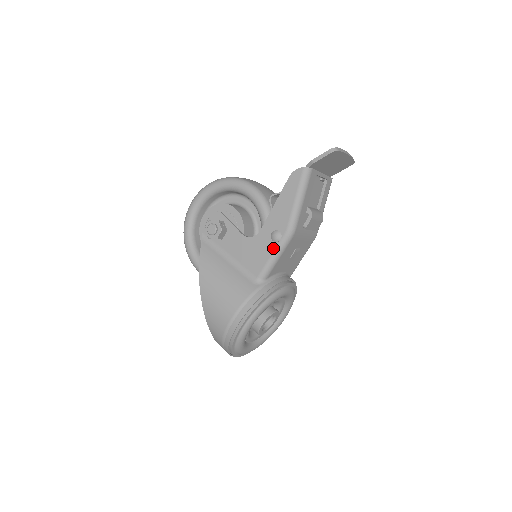
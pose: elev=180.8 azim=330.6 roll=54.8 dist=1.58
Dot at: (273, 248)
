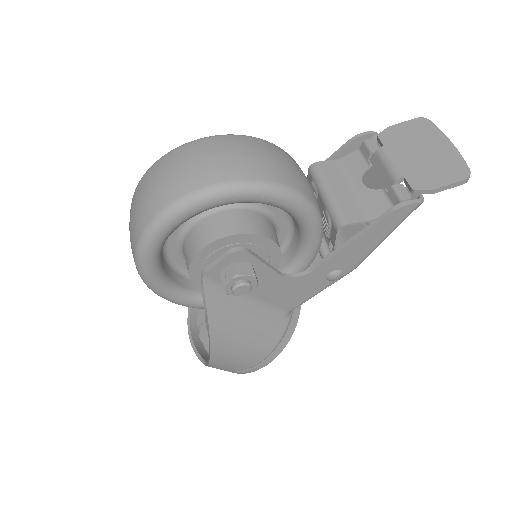
Dot at: (325, 286)
